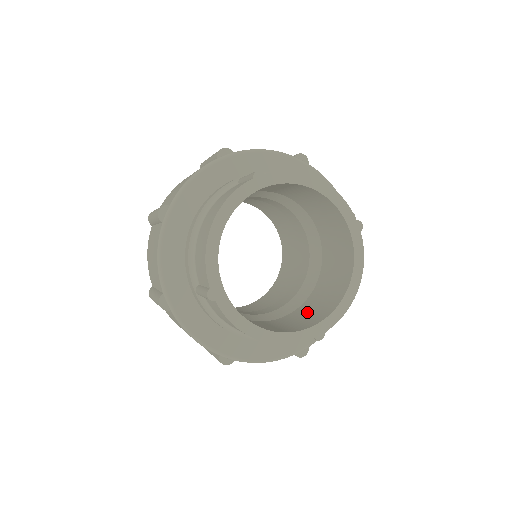
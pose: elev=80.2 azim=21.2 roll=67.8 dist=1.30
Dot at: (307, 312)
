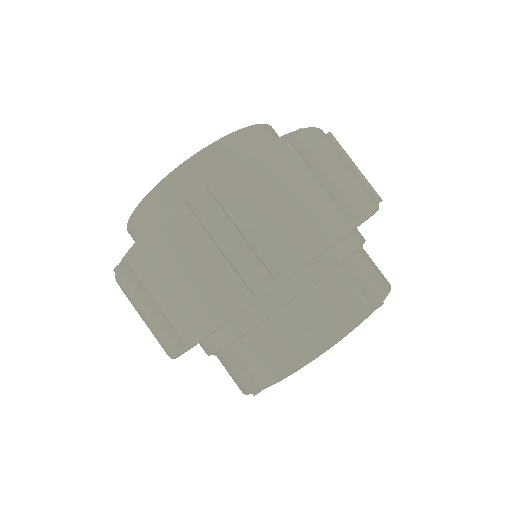
Dot at: occluded
